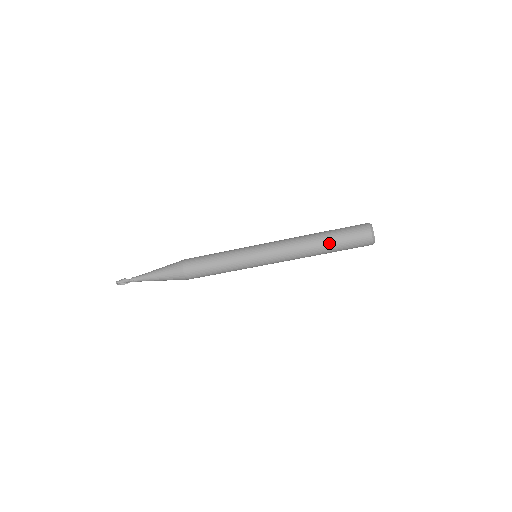
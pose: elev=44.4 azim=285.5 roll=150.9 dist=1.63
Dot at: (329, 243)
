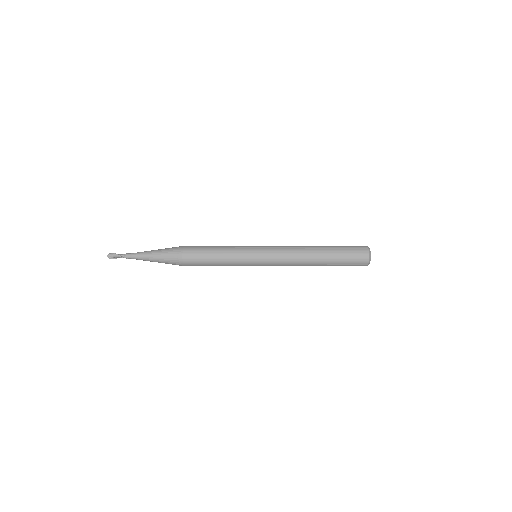
Dot at: (328, 264)
